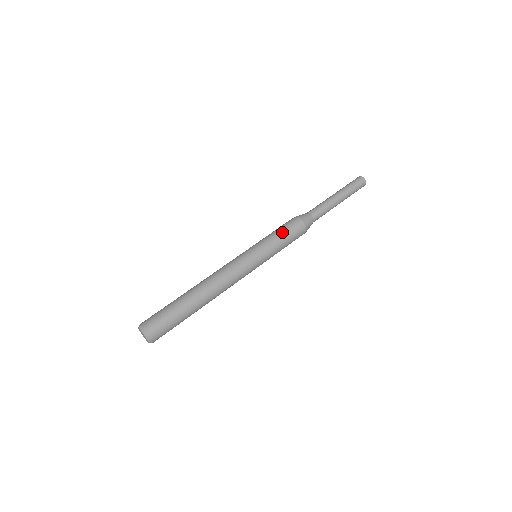
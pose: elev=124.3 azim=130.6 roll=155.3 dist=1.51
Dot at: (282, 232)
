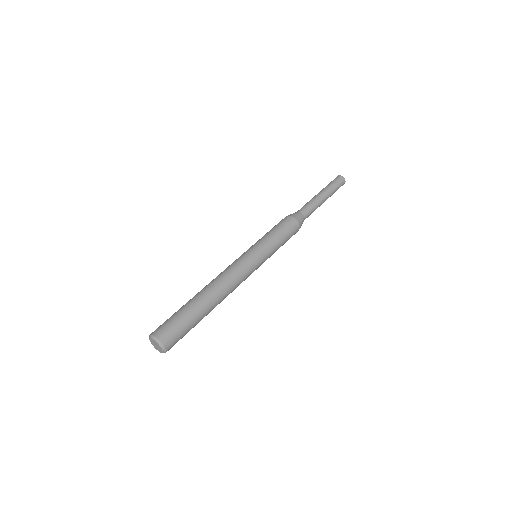
Dot at: (273, 229)
